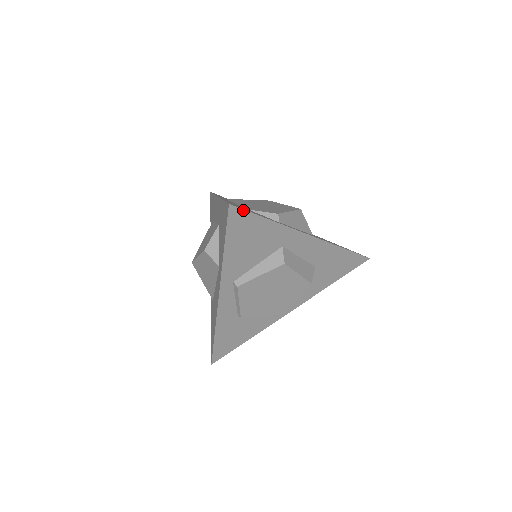
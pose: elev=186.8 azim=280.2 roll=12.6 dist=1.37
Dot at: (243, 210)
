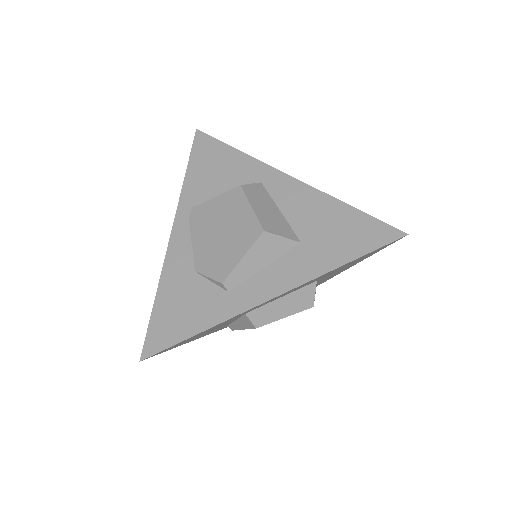
Dot at: (160, 352)
